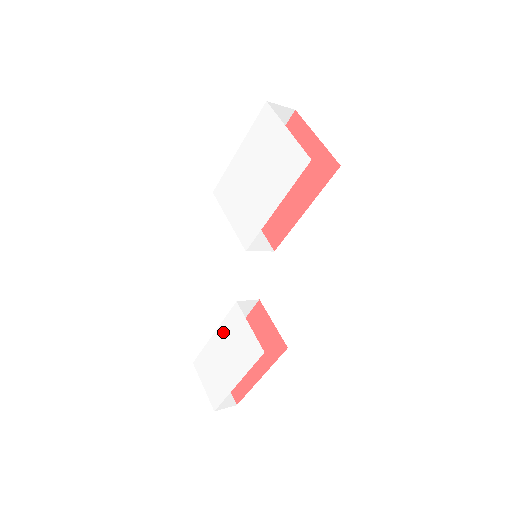
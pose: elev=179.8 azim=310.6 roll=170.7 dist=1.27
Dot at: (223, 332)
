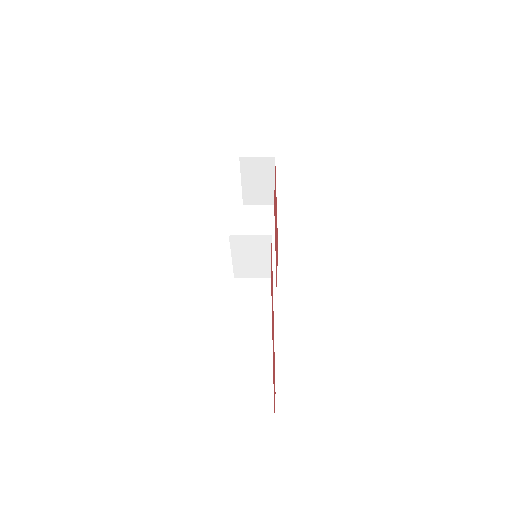
Dot at: occluded
